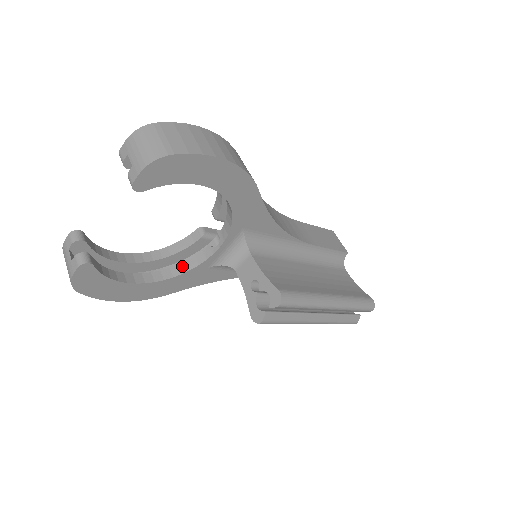
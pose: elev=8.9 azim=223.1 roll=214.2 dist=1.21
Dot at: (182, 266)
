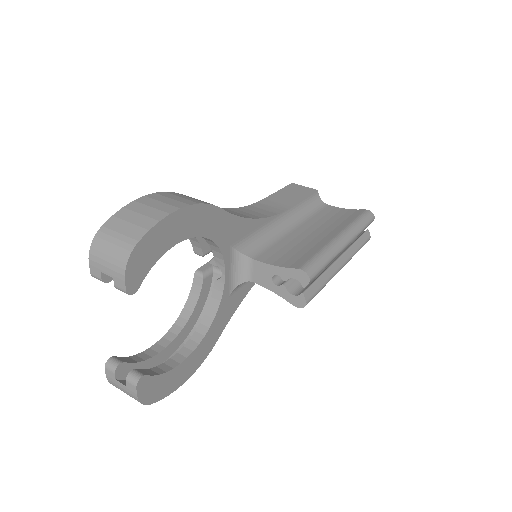
Dot at: (208, 313)
